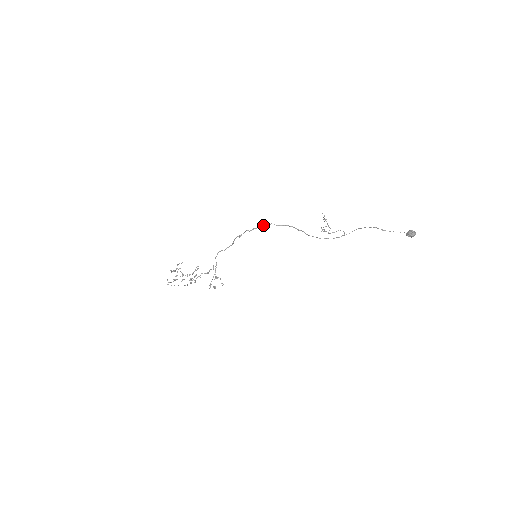
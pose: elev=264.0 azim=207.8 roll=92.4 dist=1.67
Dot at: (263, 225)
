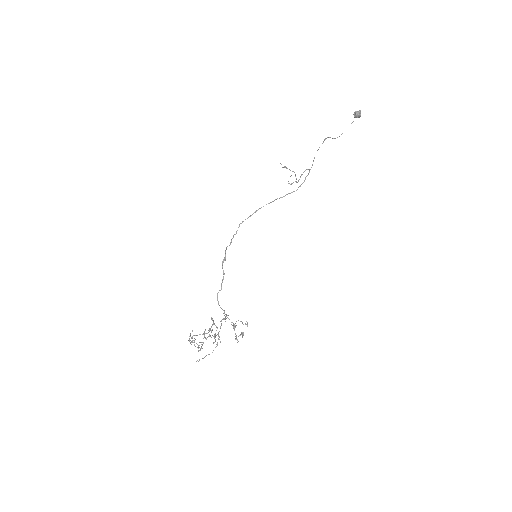
Dot at: occluded
